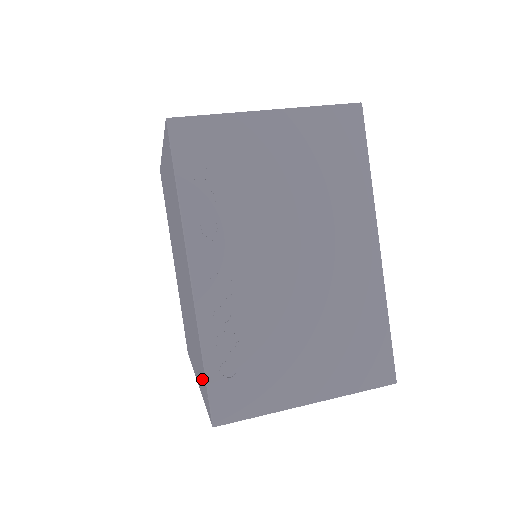
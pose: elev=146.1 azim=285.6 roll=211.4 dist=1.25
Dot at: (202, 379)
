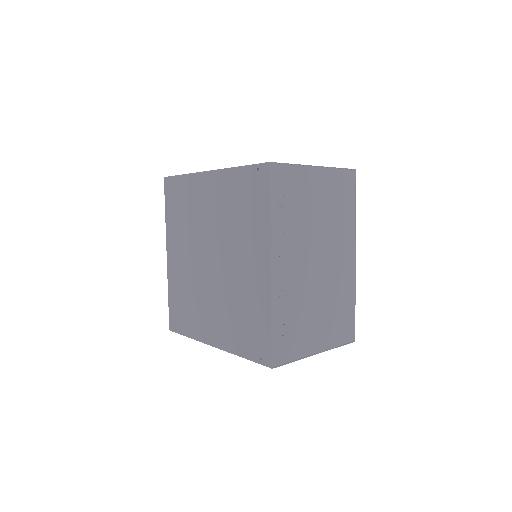
Dot at: (253, 193)
